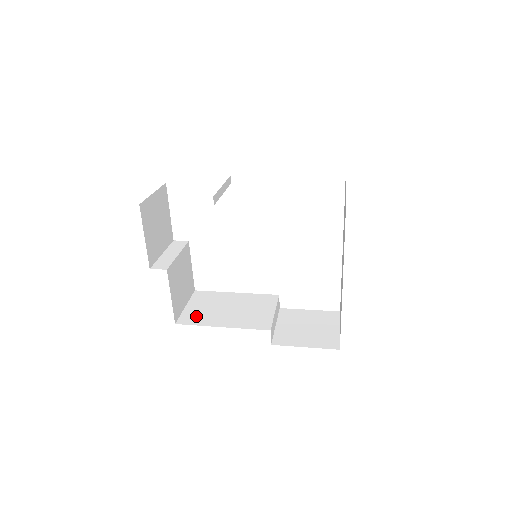
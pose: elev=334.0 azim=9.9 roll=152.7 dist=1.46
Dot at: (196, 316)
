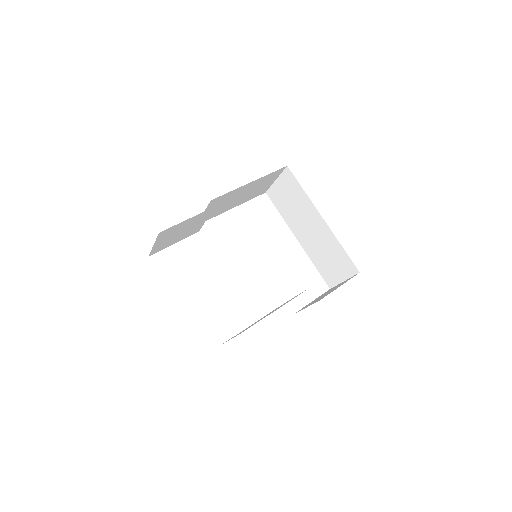
Dot at: occluded
